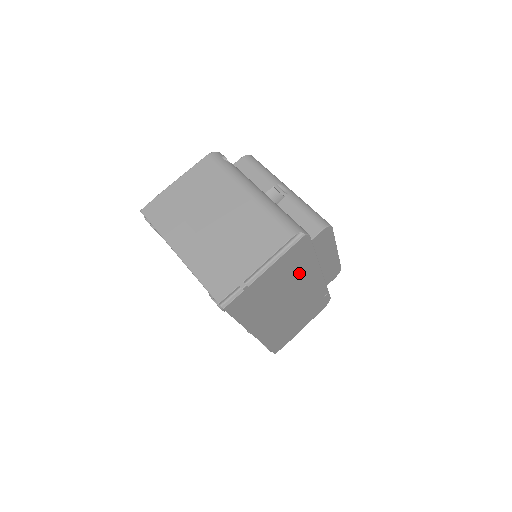
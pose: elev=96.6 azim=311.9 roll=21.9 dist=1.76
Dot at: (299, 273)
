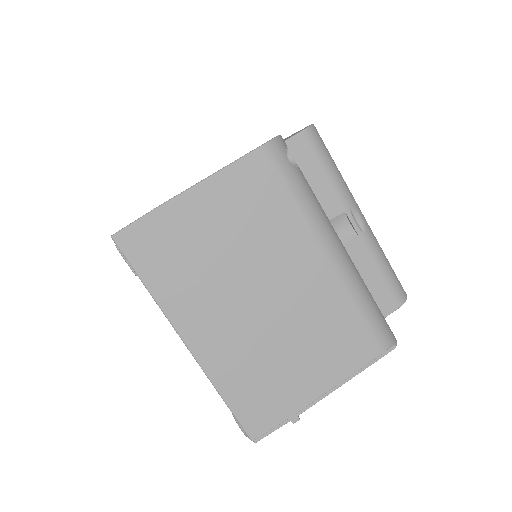
Dot at: occluded
